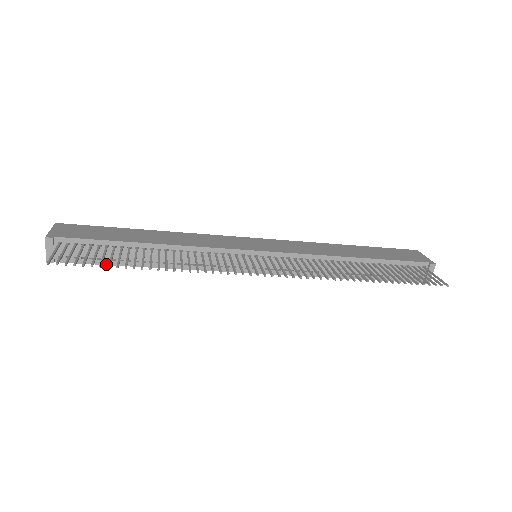
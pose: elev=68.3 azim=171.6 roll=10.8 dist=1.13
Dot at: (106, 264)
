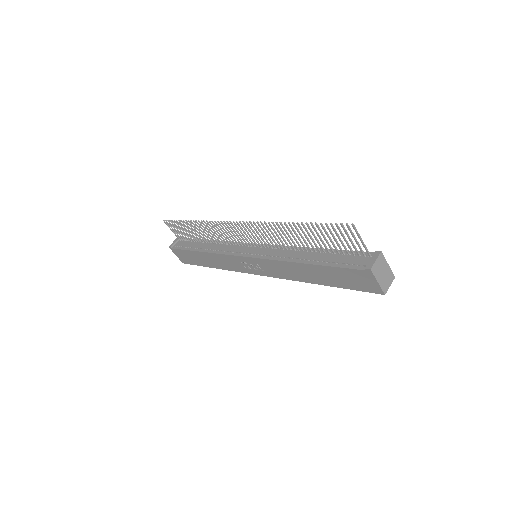
Dot at: (187, 250)
